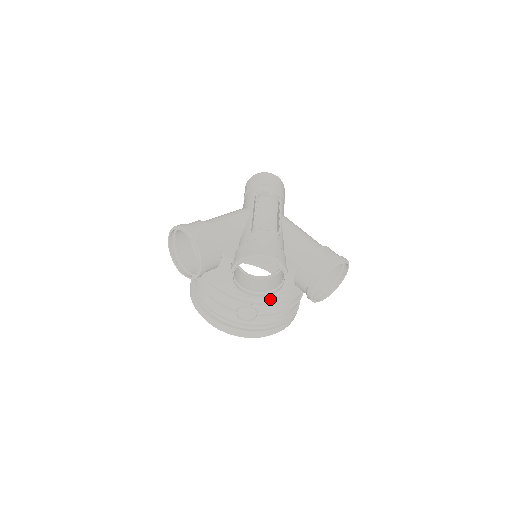
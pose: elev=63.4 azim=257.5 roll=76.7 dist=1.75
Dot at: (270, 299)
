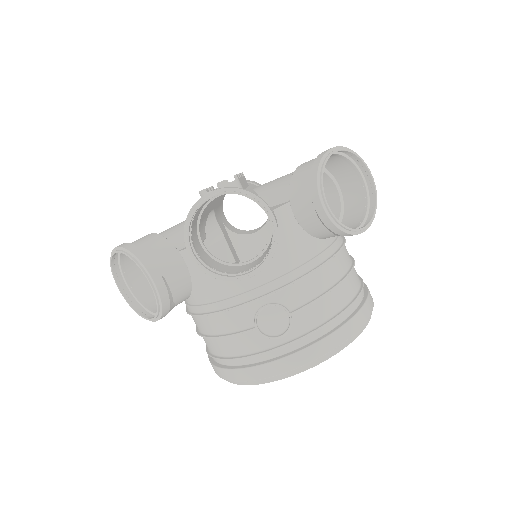
Dot at: (286, 274)
